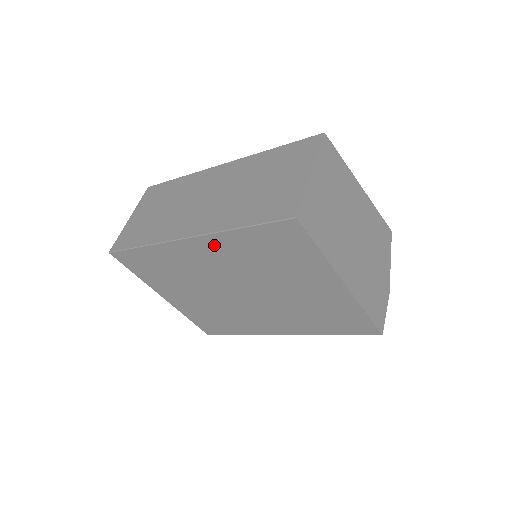
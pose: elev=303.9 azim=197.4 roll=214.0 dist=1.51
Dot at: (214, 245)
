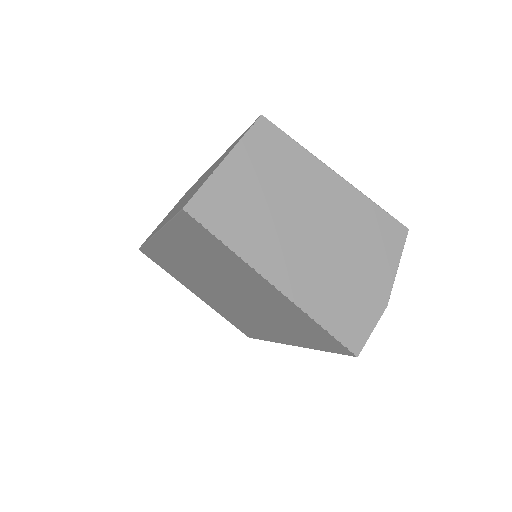
Dot at: (172, 241)
